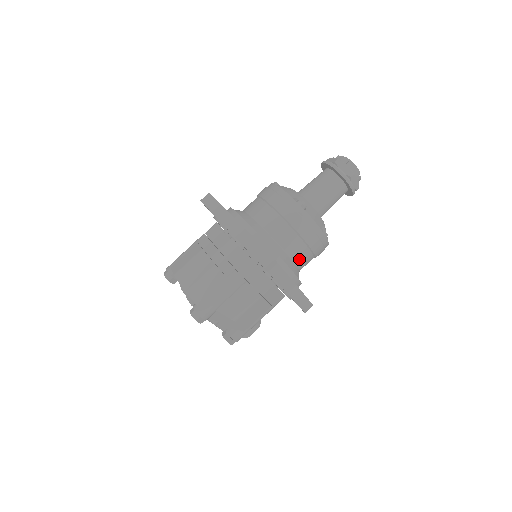
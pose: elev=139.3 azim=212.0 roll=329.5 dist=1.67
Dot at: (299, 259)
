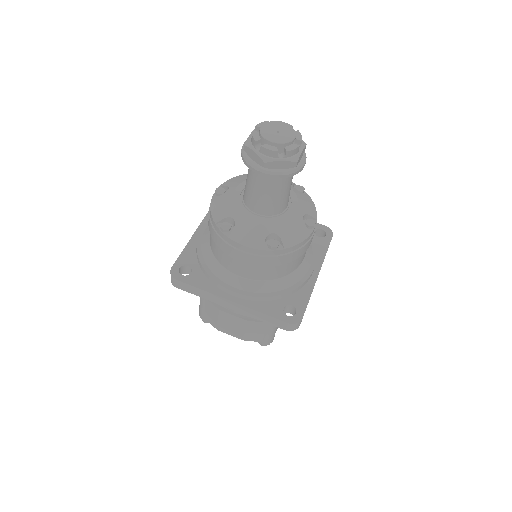
Dot at: occluded
